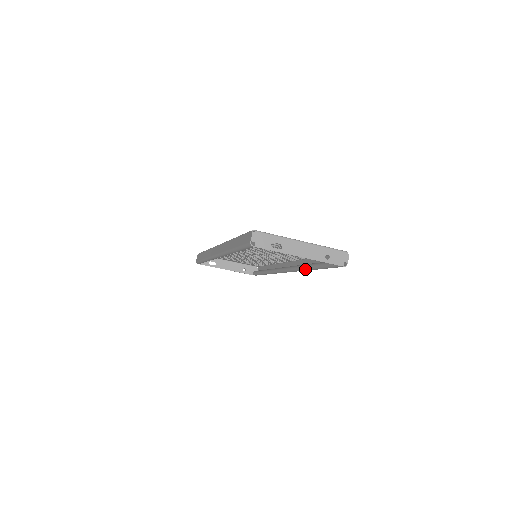
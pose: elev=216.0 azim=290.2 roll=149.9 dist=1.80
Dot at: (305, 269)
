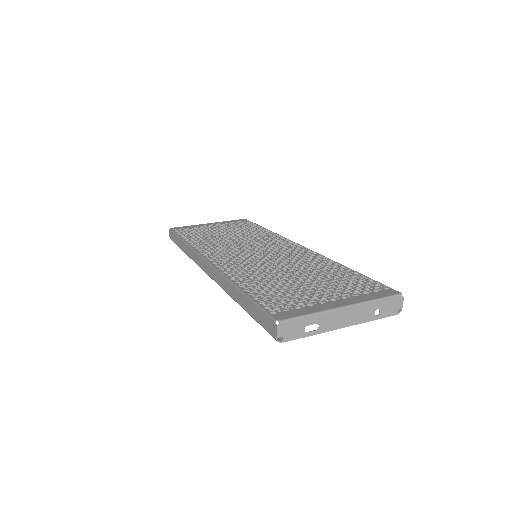
Dot at: occluded
